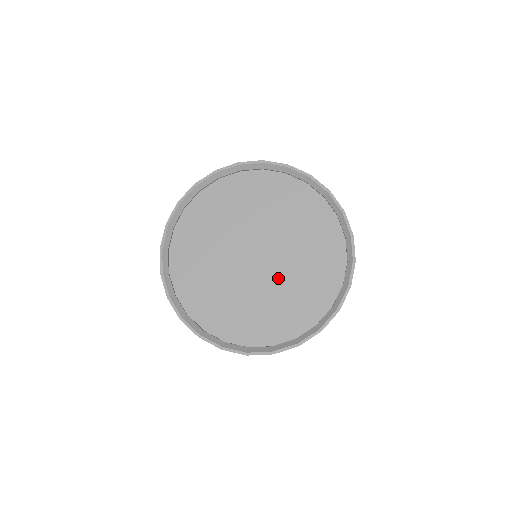
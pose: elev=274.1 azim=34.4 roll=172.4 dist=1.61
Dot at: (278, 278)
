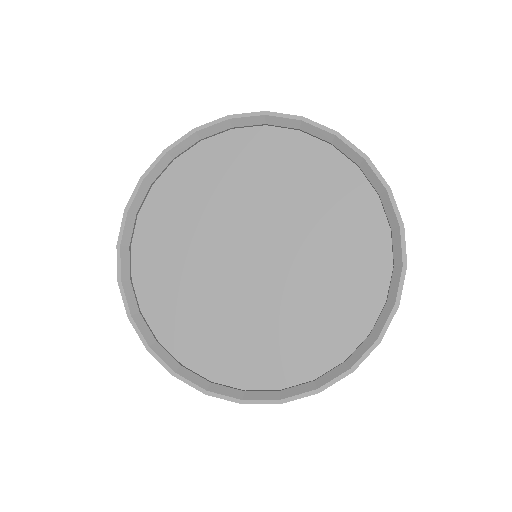
Dot at: (301, 268)
